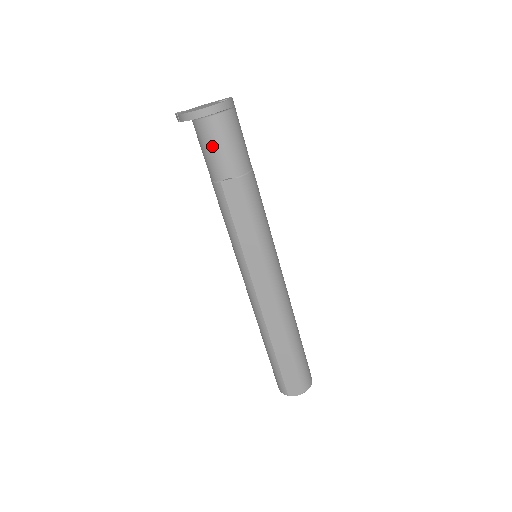
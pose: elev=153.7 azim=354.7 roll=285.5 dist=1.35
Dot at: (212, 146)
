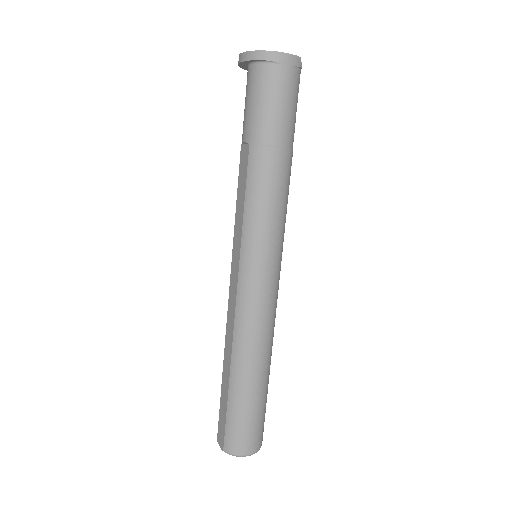
Dot at: (246, 100)
